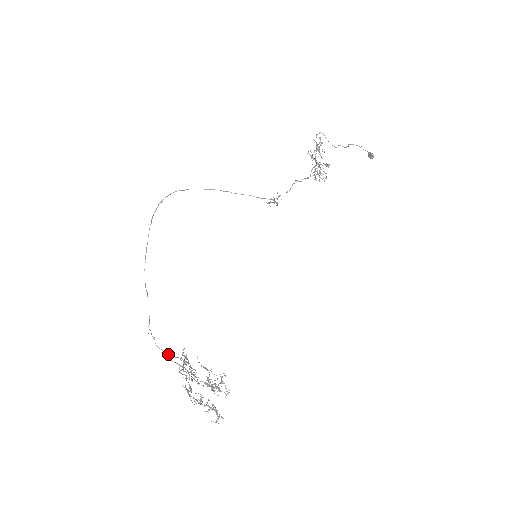
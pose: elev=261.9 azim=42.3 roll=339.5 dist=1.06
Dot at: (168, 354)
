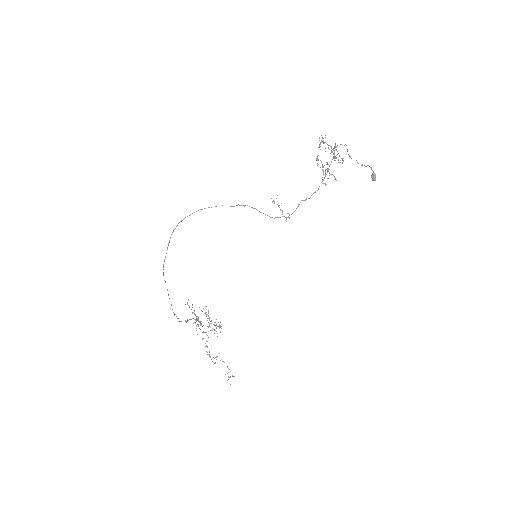
Dot at: occluded
